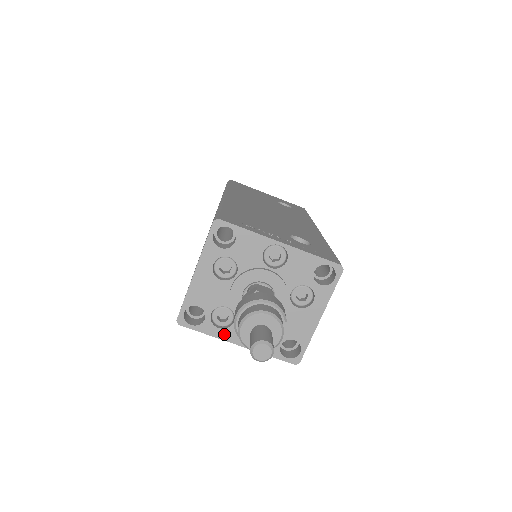
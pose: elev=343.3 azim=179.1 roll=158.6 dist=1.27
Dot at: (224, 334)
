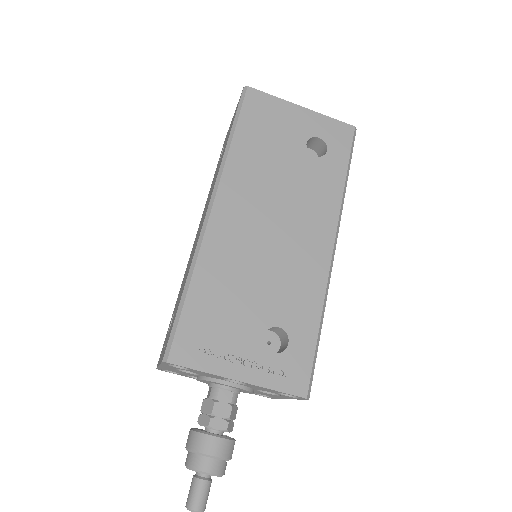
Dot at: occluded
